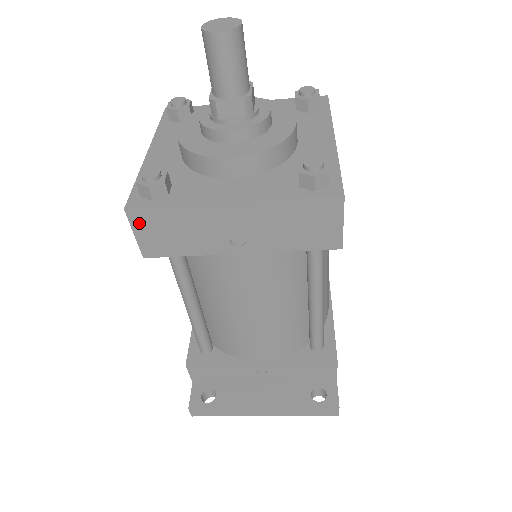
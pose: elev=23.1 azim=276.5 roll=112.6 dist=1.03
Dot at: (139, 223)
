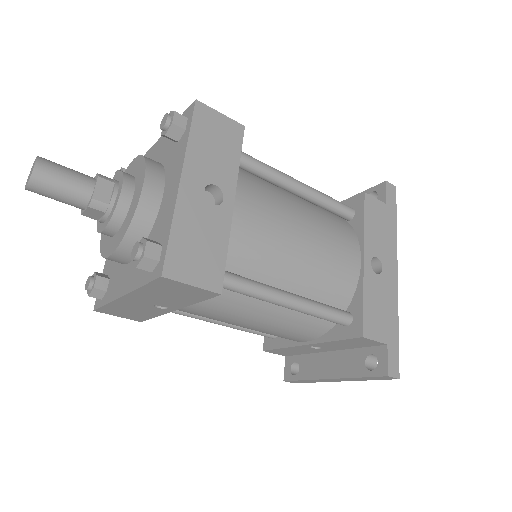
Dot at: (110, 313)
